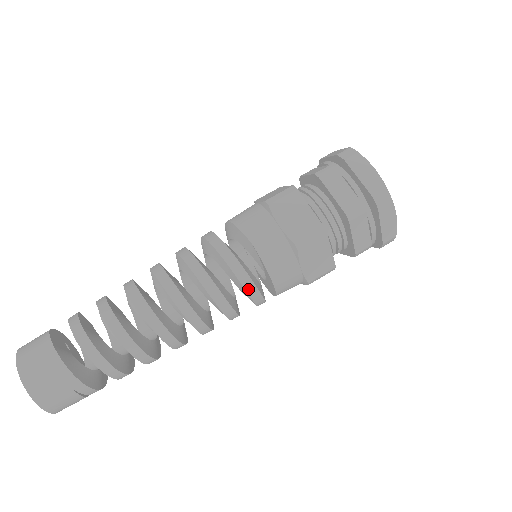
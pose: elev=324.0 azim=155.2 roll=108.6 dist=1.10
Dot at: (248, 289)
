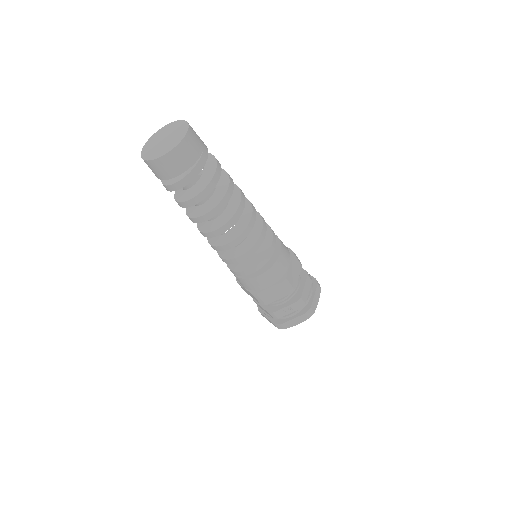
Dot at: (274, 240)
